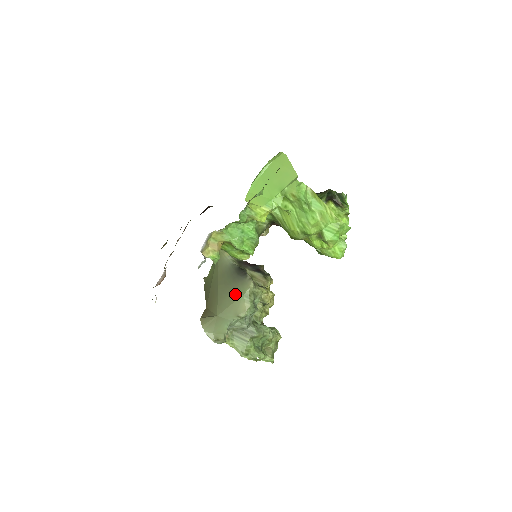
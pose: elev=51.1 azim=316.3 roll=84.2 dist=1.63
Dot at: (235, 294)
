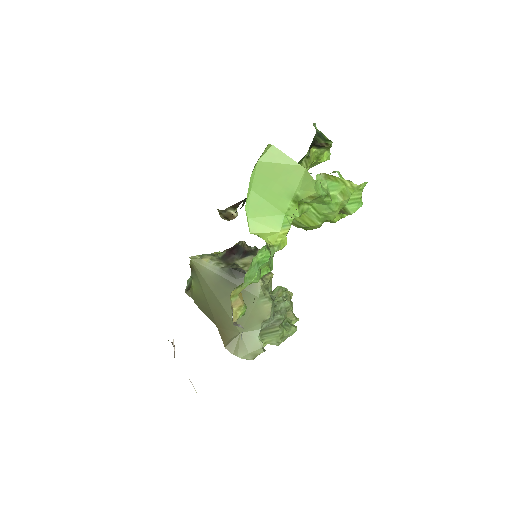
Dot at: (247, 302)
